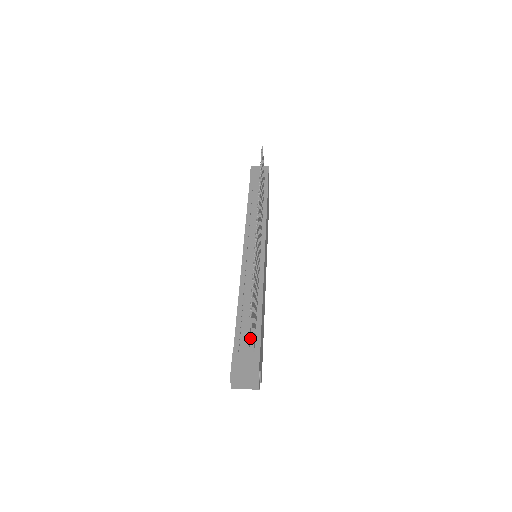
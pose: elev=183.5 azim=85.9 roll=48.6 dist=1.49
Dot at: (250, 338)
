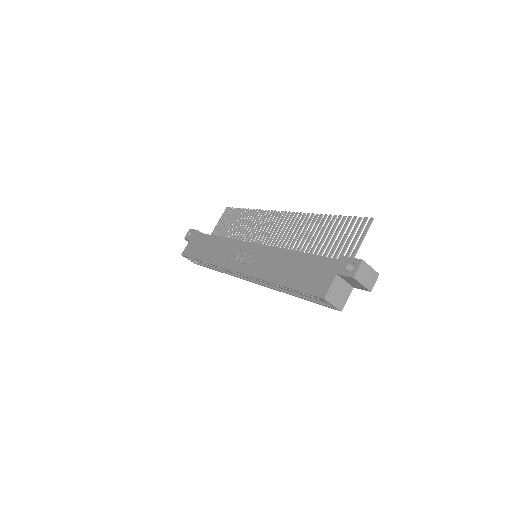
Dot at: occluded
